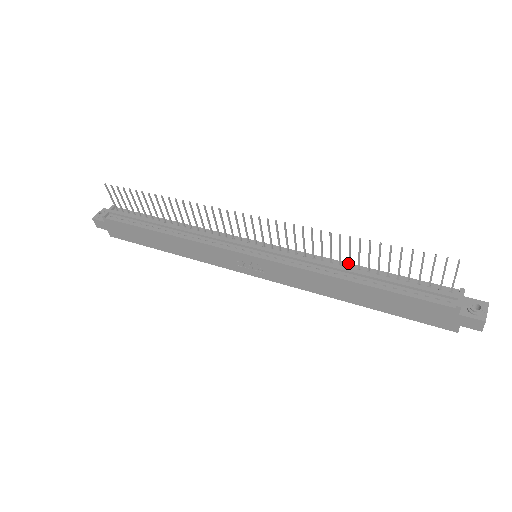
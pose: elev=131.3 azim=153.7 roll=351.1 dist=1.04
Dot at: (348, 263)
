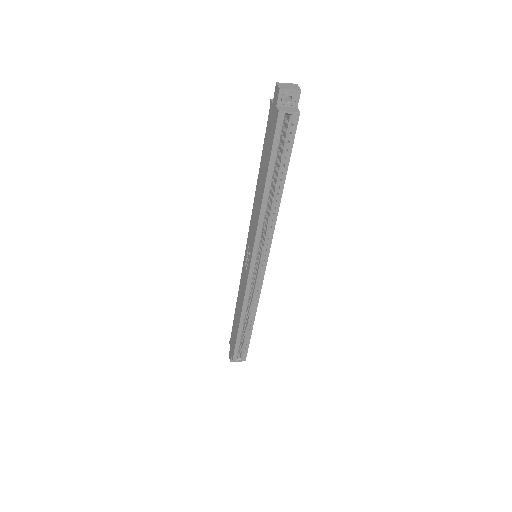
Dot at: occluded
